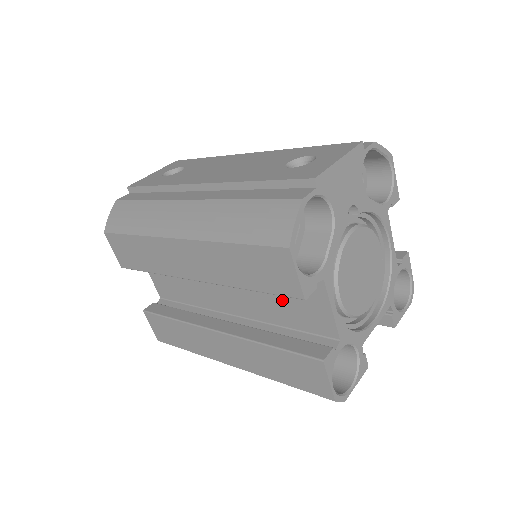
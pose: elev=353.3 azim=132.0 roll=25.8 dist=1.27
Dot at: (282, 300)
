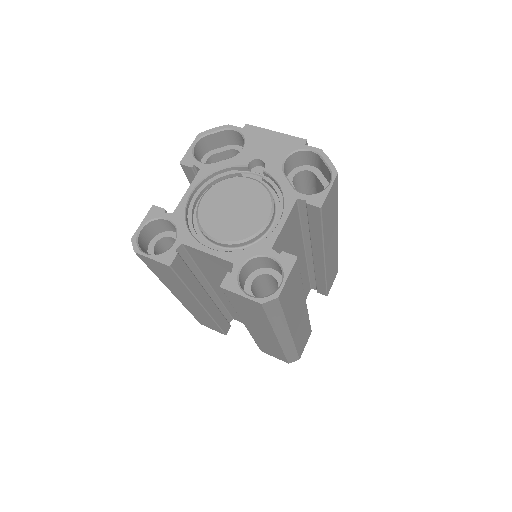
Dot at: occluded
